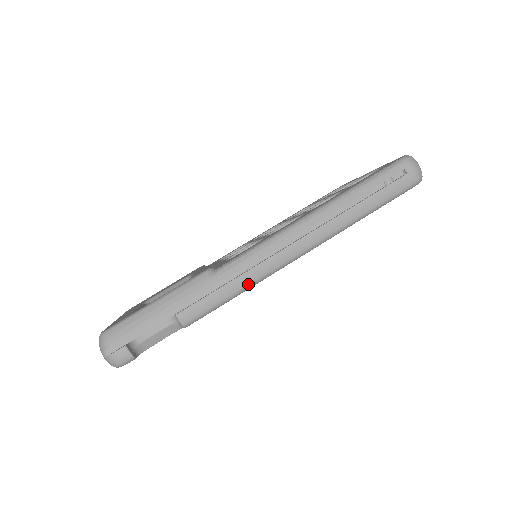
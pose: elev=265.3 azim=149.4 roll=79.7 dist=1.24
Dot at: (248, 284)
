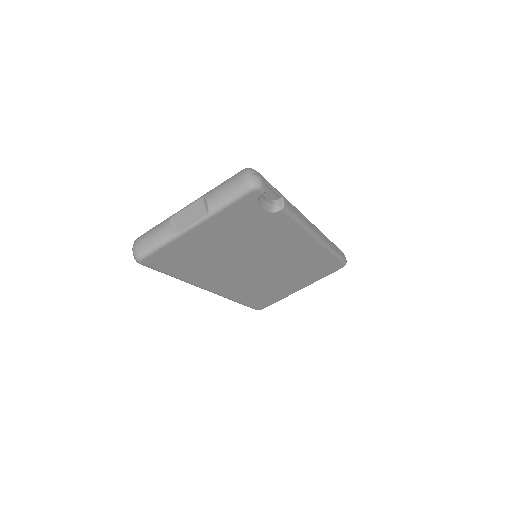
Dot at: (305, 223)
